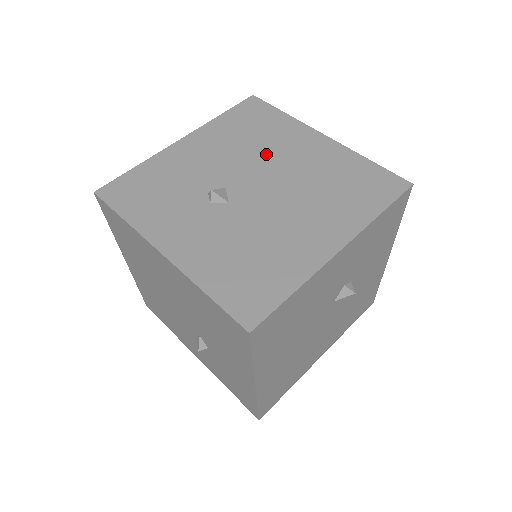
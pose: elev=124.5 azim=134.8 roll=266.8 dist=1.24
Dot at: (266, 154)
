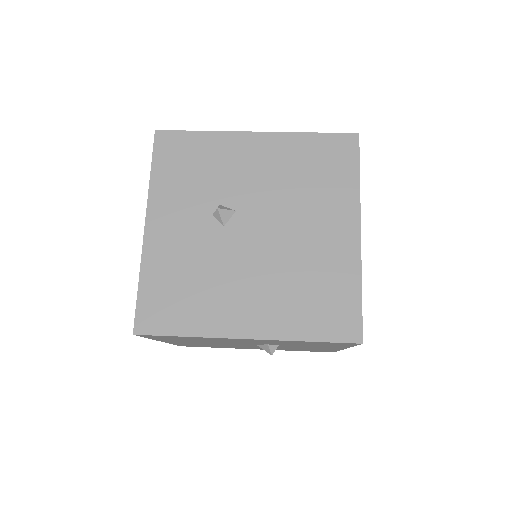
Dot at: (296, 207)
